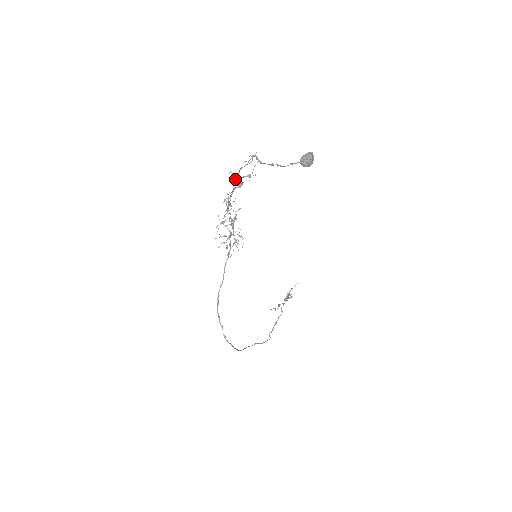
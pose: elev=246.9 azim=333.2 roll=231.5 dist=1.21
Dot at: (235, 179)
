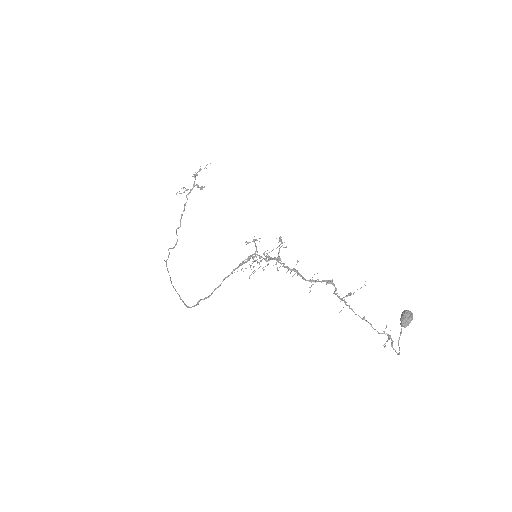
Dot at: (340, 299)
